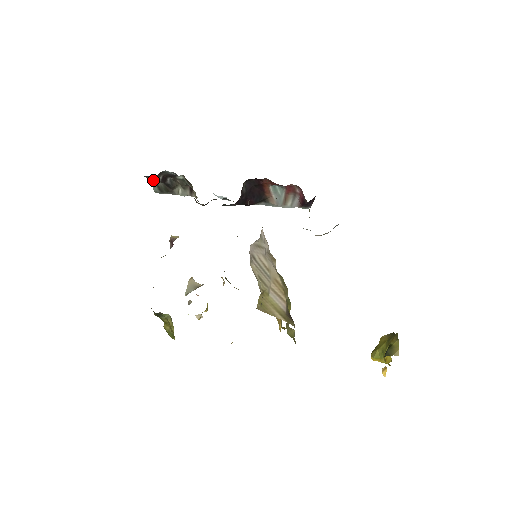
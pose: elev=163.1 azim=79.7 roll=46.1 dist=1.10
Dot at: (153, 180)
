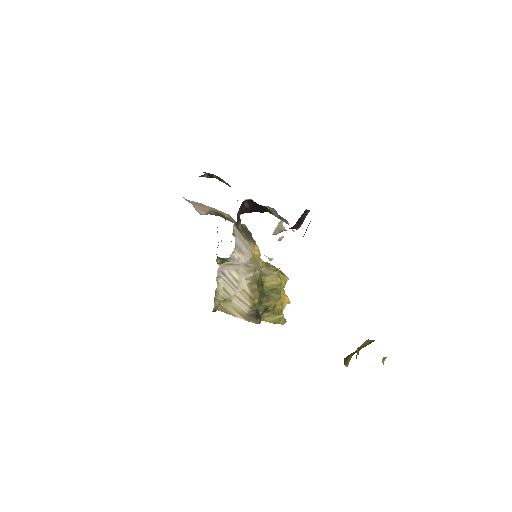
Dot at: (207, 173)
